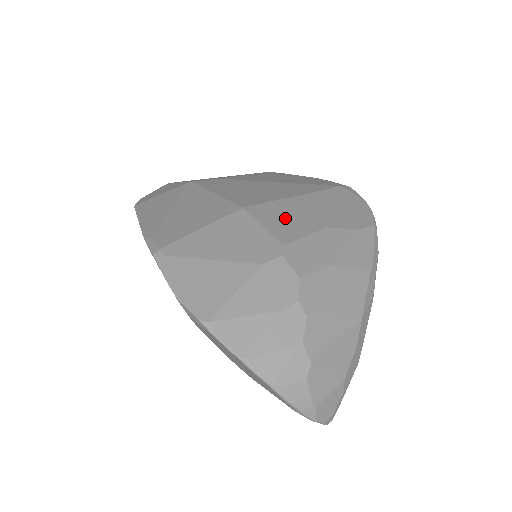
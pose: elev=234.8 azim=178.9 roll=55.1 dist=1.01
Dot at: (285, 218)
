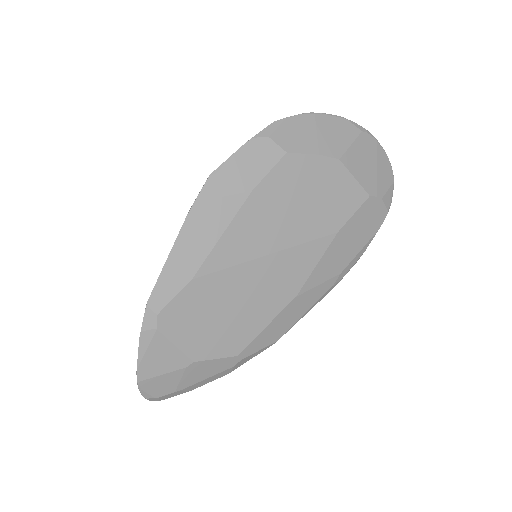
Dot at: occluded
